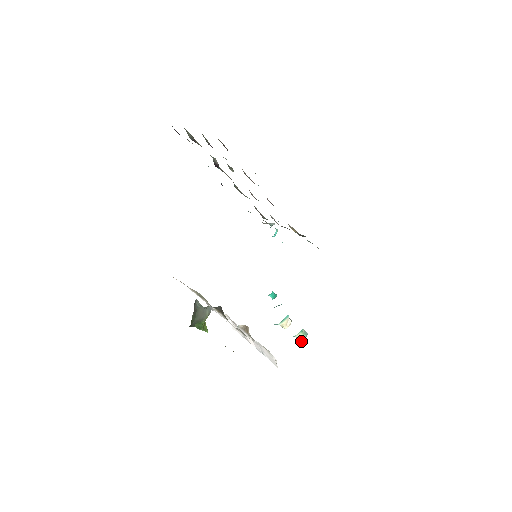
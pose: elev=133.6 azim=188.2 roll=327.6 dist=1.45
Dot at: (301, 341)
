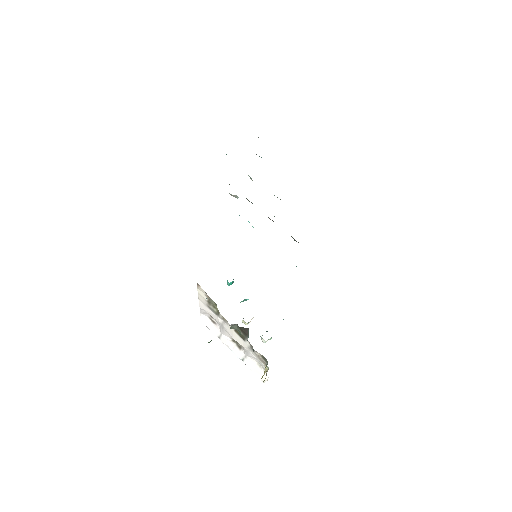
Dot at: occluded
